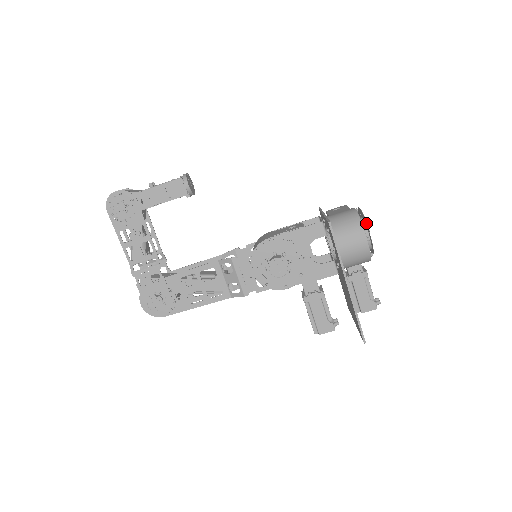
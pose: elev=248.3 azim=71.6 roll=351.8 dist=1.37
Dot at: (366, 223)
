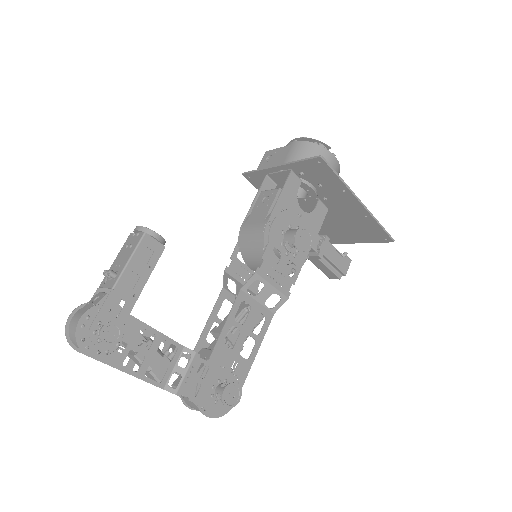
Dot at: (320, 144)
